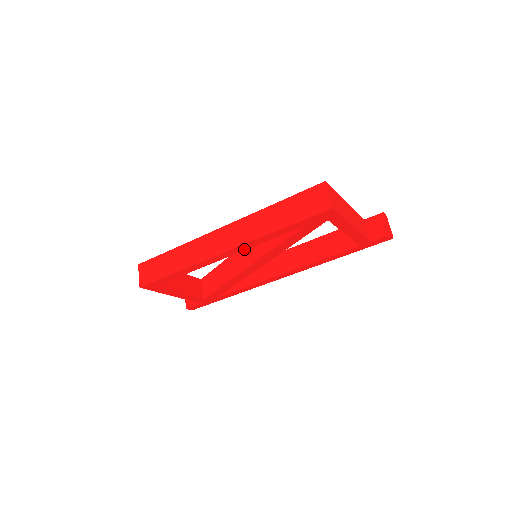
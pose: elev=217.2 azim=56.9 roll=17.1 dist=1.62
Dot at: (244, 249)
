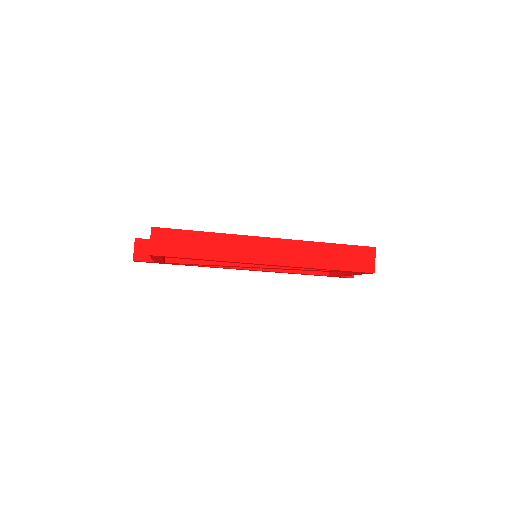
Dot at: (280, 266)
